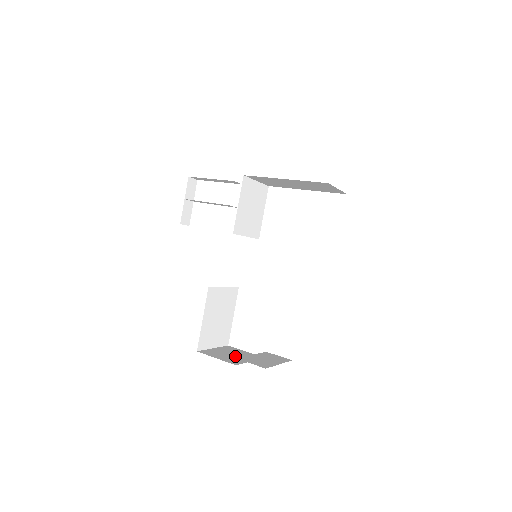
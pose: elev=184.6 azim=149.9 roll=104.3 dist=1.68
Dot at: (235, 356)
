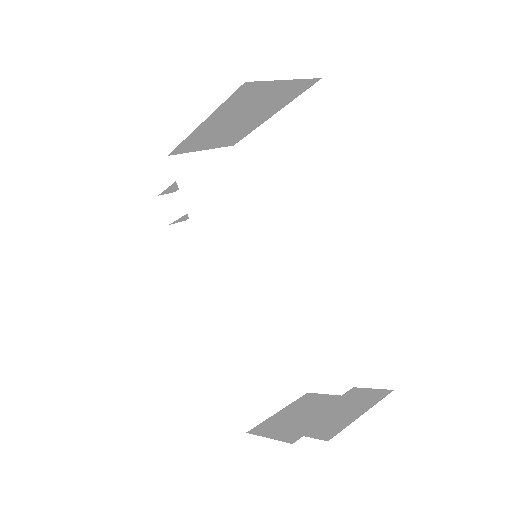
Dot at: (304, 417)
